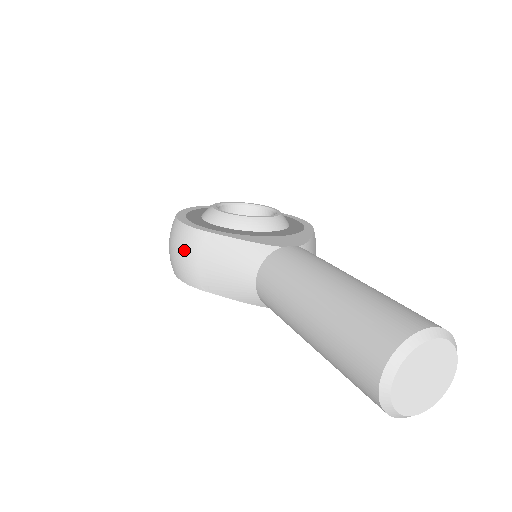
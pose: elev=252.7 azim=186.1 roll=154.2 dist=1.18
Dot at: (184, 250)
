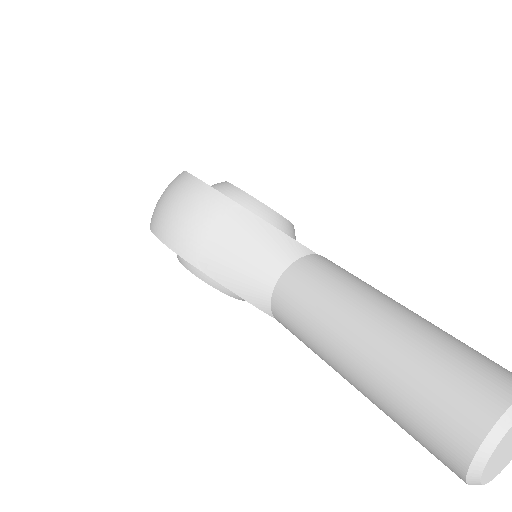
Dot at: (195, 211)
